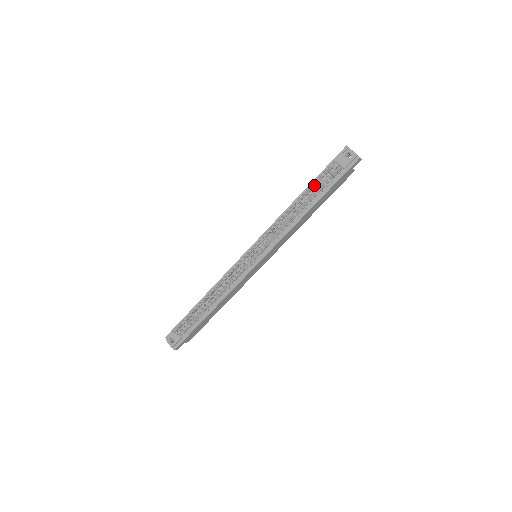
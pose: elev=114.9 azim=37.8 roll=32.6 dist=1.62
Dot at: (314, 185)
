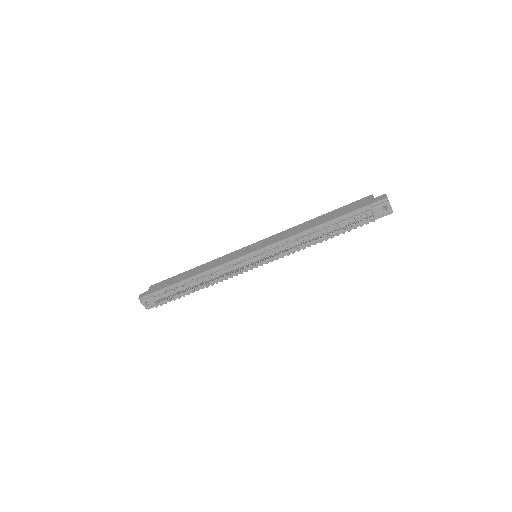
Dot at: occluded
